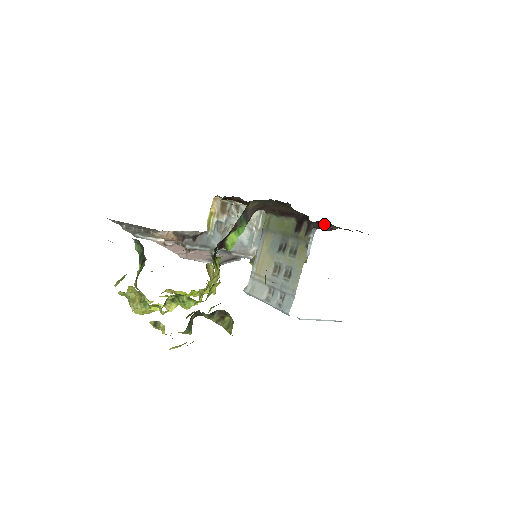
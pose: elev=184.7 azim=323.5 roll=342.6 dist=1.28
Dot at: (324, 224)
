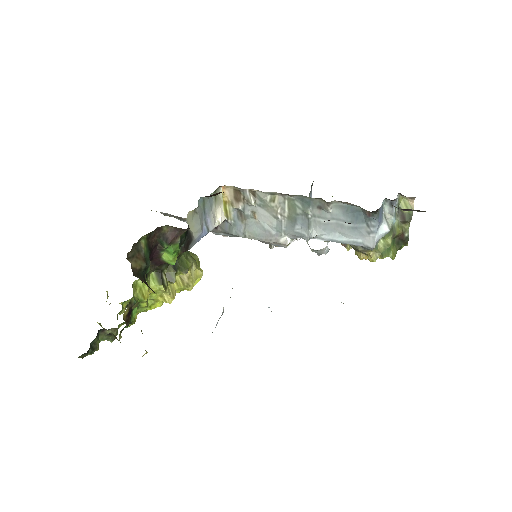
Dot at: occluded
